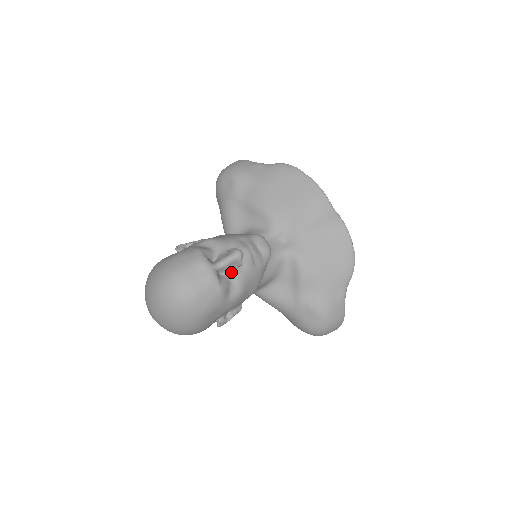
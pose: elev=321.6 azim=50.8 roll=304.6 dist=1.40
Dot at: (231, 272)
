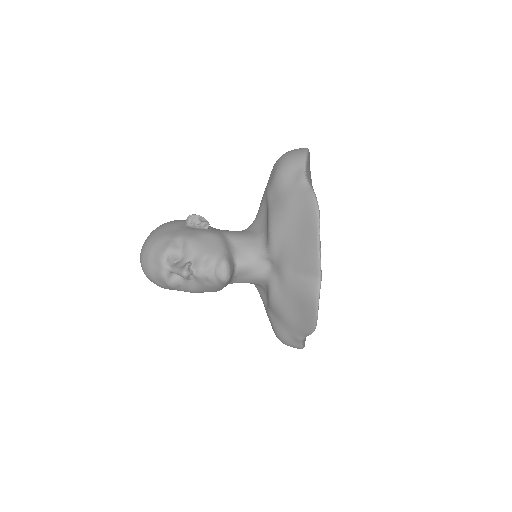
Dot at: occluded
